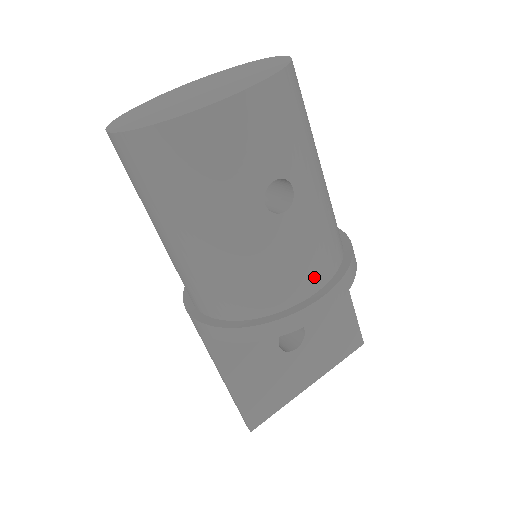
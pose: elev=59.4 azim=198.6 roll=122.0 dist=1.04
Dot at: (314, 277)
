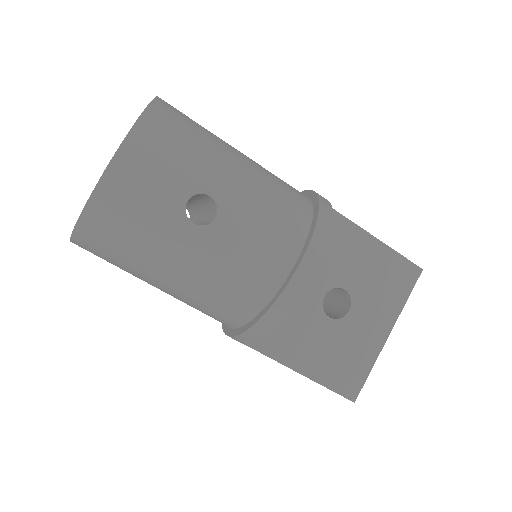
Dot at: (284, 251)
